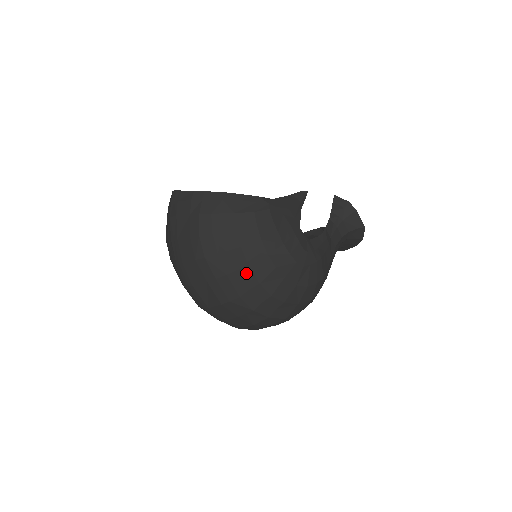
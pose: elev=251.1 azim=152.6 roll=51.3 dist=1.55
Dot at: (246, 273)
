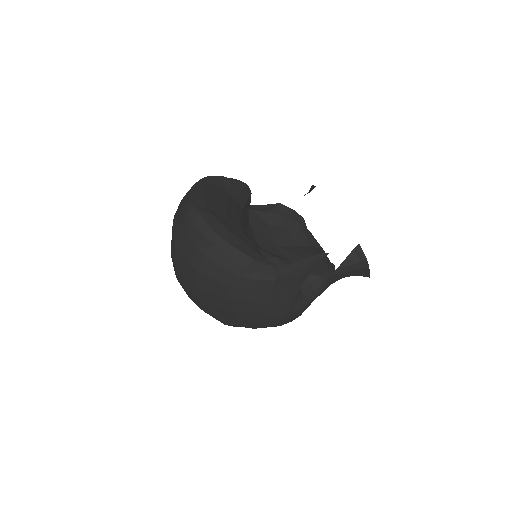
Dot at: (228, 312)
